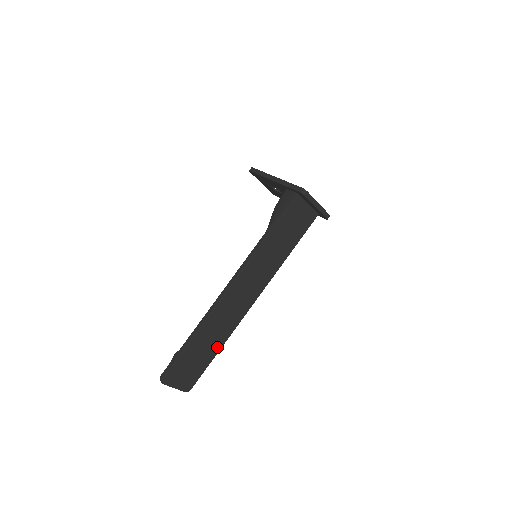
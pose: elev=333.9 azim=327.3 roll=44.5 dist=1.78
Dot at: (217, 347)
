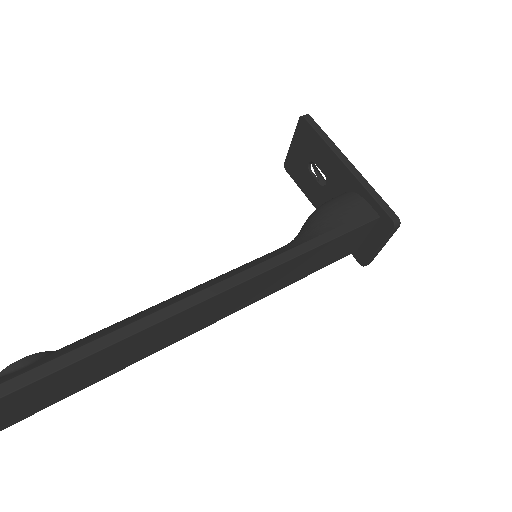
Dot at: (108, 373)
